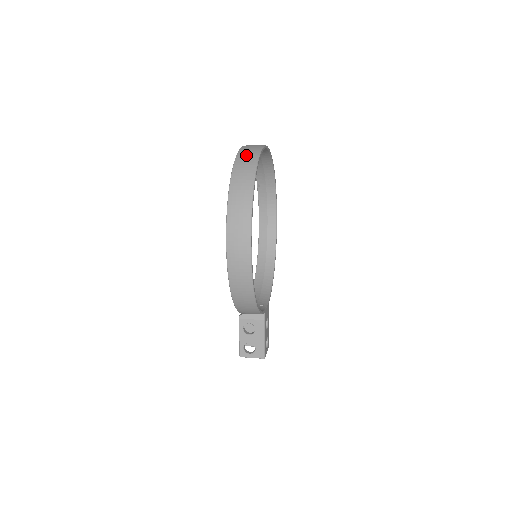
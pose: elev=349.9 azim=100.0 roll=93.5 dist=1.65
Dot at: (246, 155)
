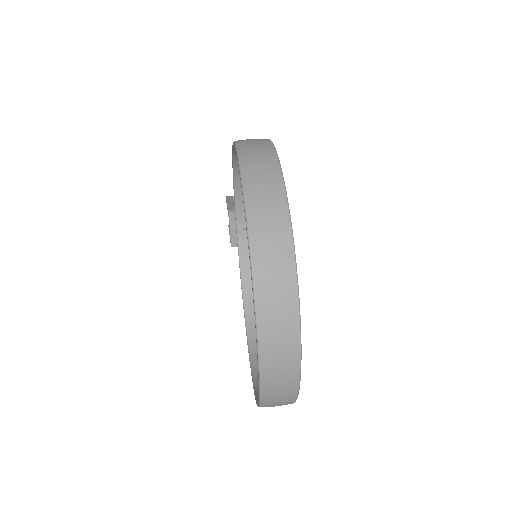
Dot at: (277, 396)
